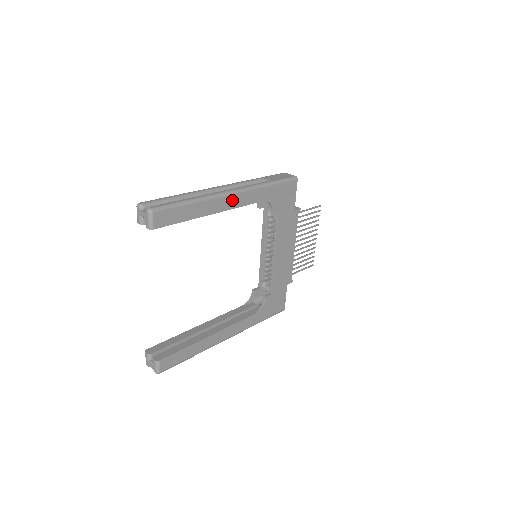
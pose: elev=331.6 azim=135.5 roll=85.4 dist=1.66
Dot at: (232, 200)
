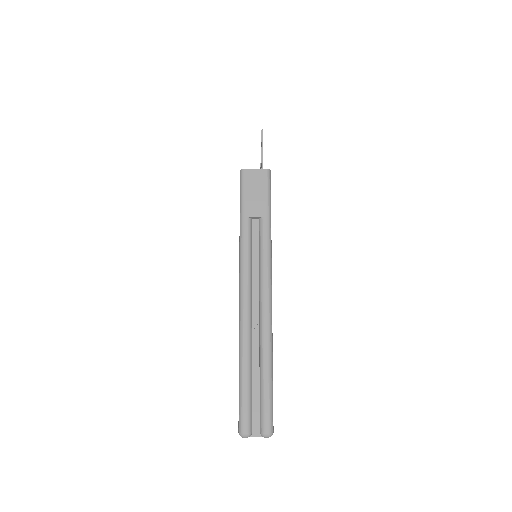
Dot at: occluded
